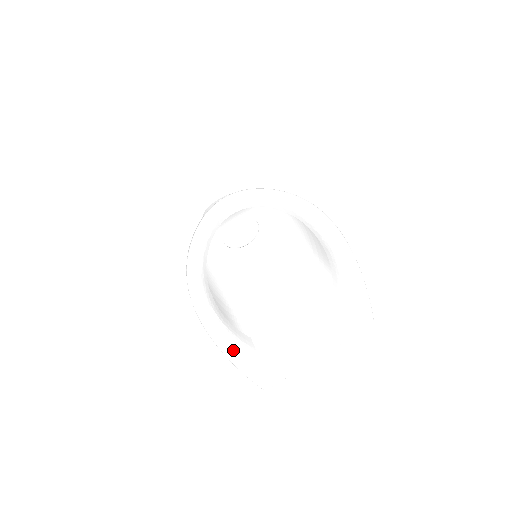
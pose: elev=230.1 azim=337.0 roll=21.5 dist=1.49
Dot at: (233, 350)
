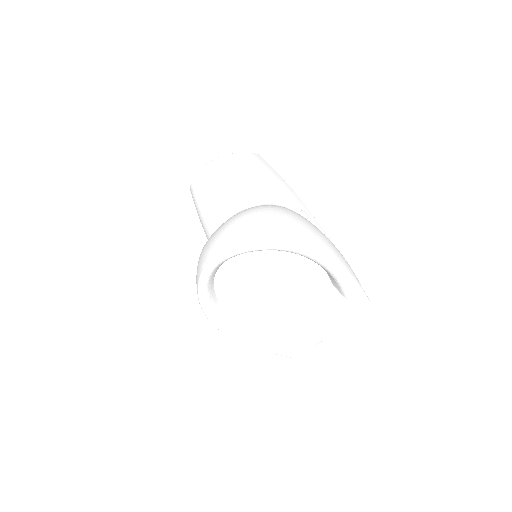
Dot at: (262, 346)
